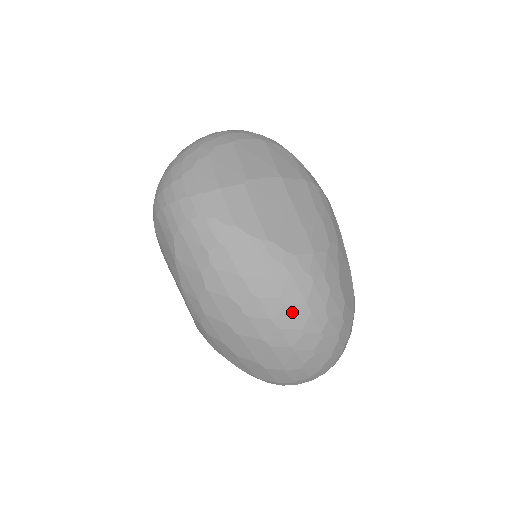
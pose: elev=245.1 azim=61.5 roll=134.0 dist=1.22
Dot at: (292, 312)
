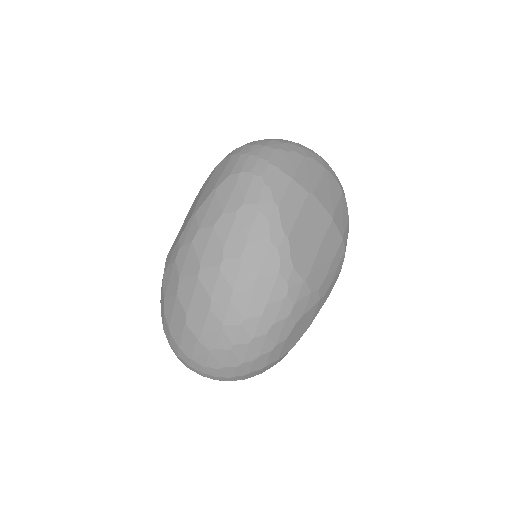
Dot at: (251, 300)
